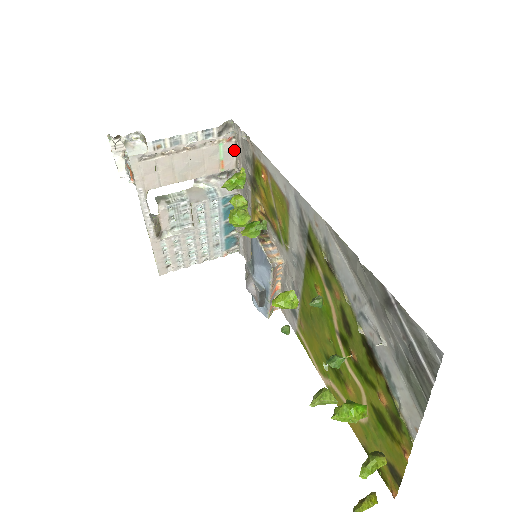
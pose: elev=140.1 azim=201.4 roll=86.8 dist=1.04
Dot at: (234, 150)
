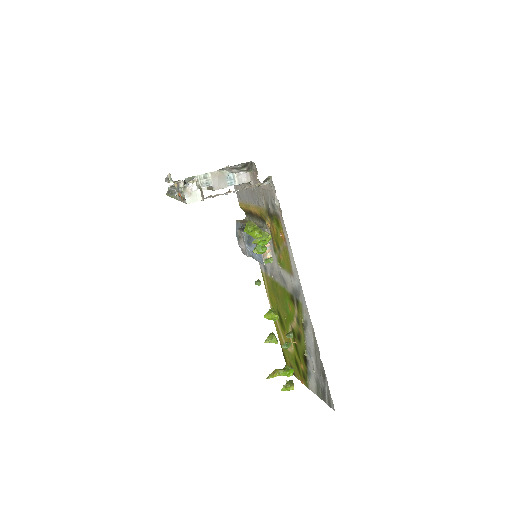
Dot at: occluded
